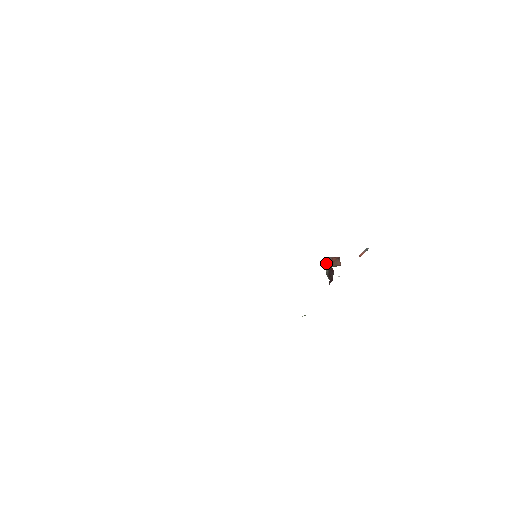
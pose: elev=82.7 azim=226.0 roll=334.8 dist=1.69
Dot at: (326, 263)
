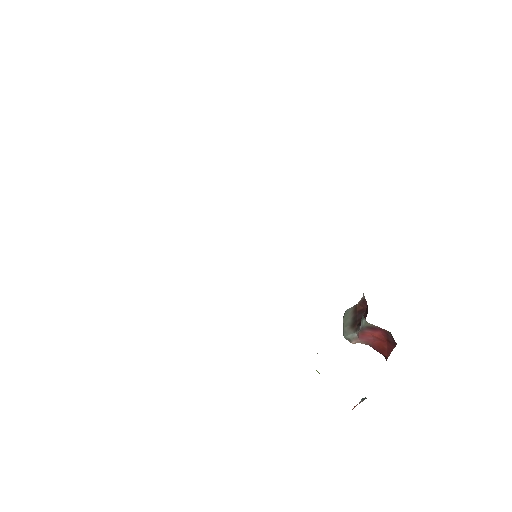
Dot at: (346, 314)
